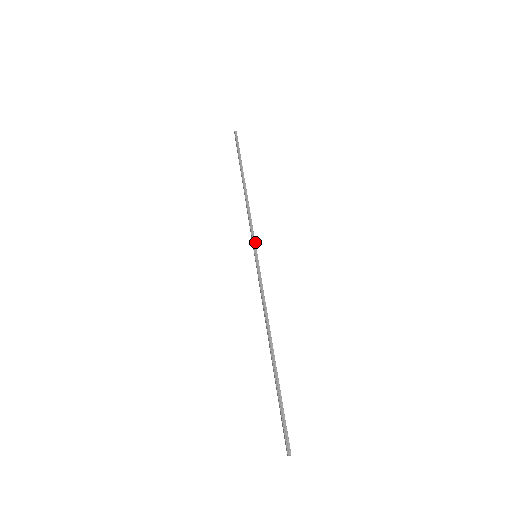
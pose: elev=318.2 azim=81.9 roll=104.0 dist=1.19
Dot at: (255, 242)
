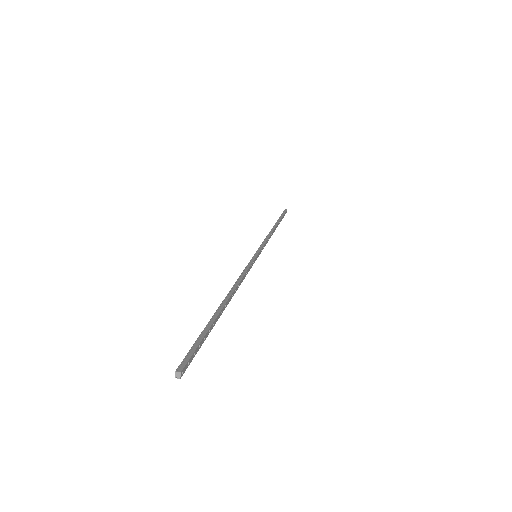
Dot at: (261, 249)
